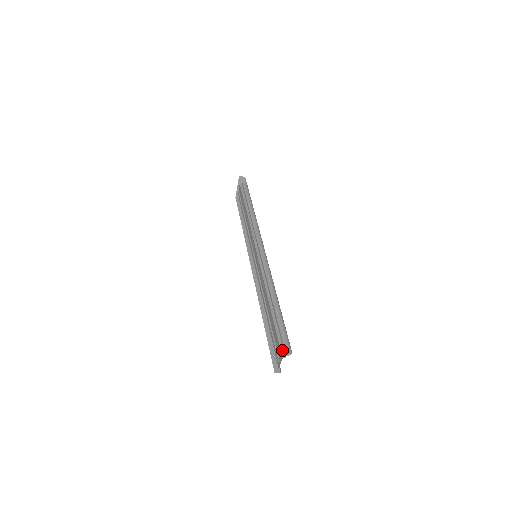
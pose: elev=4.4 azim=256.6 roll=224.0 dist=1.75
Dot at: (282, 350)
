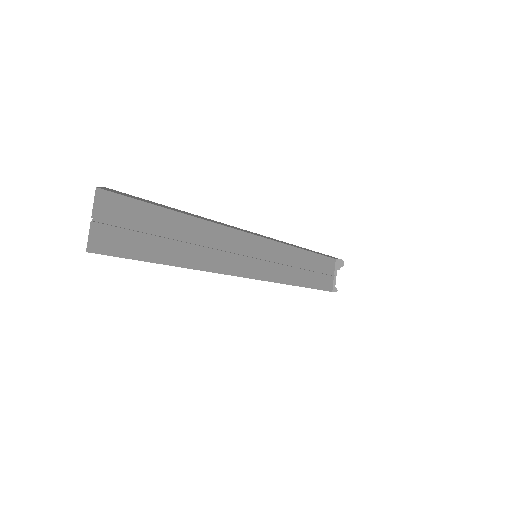
Dot at: (111, 212)
